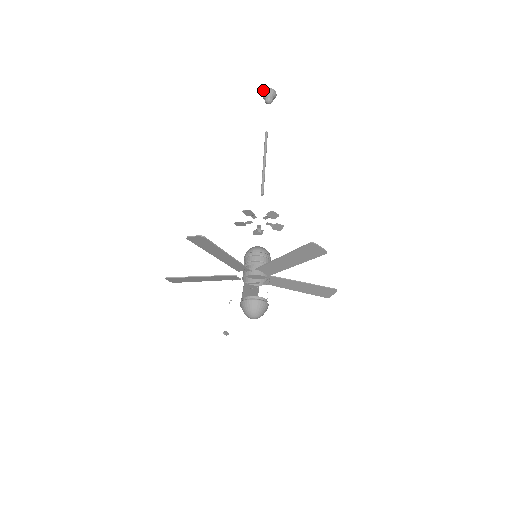
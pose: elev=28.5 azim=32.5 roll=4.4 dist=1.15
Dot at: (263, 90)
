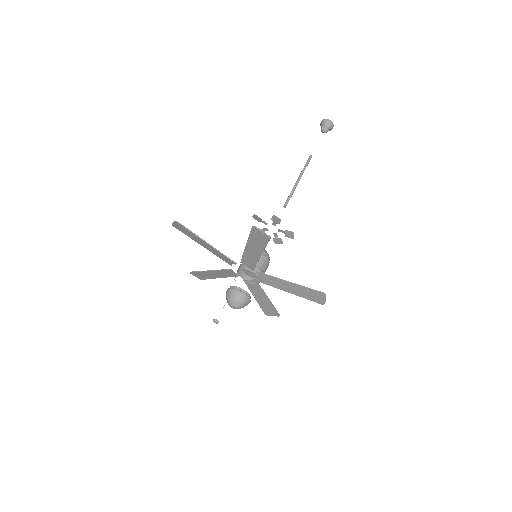
Dot at: (321, 121)
